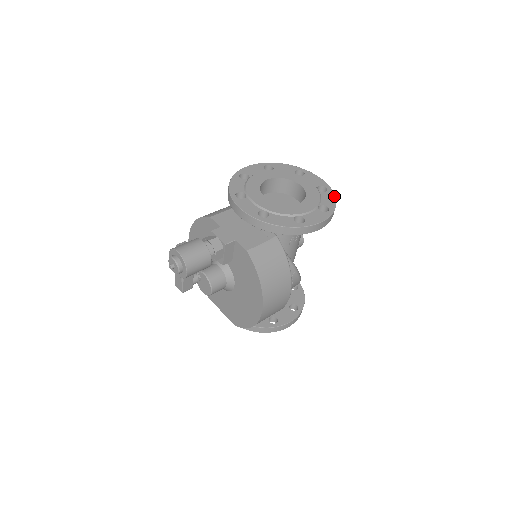
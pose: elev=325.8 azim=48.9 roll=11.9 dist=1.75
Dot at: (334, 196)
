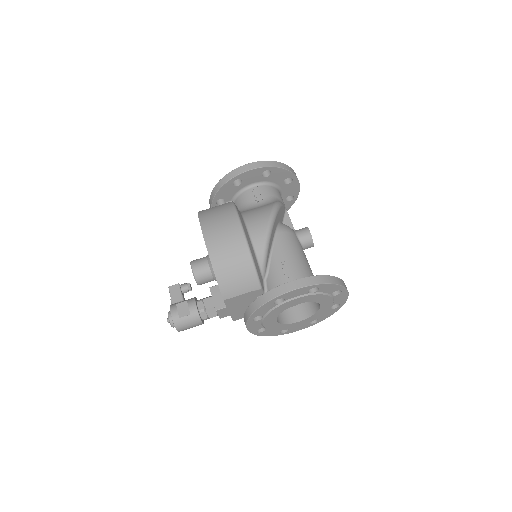
Dot at: occluded
